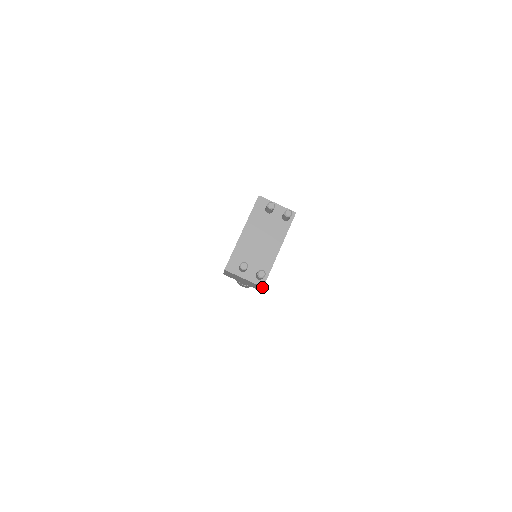
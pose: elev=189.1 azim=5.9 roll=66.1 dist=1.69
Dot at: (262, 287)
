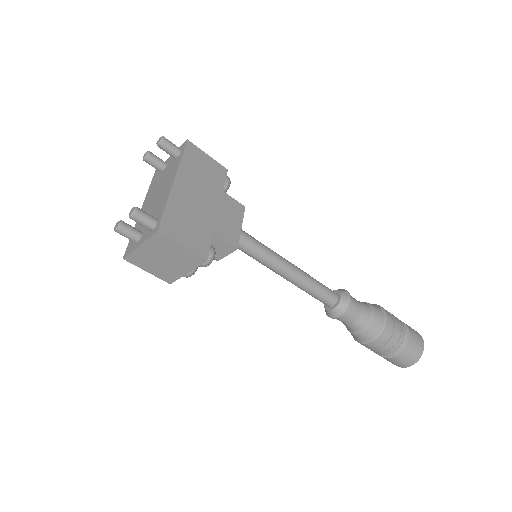
Dot at: (160, 234)
